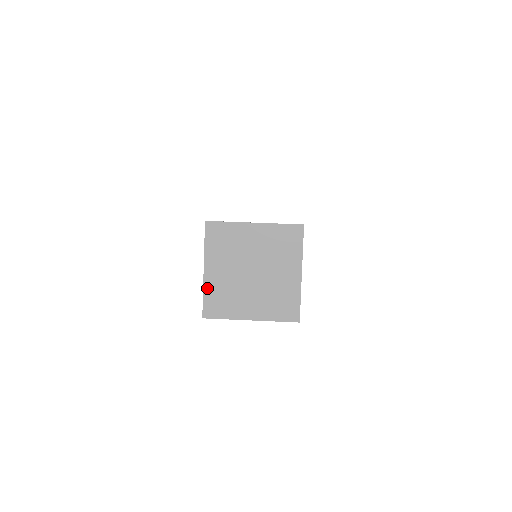
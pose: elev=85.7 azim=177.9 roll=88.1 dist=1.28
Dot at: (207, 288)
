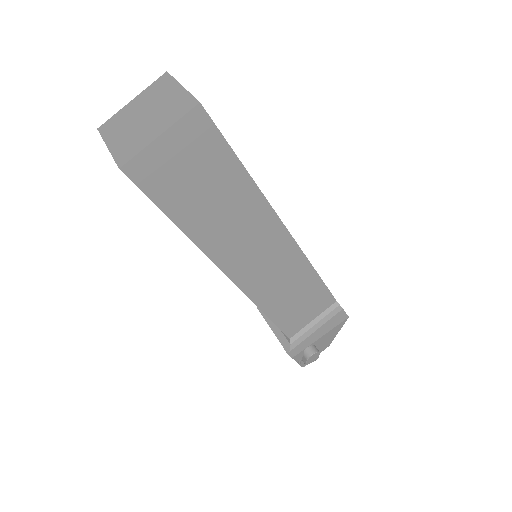
Dot at: (114, 152)
